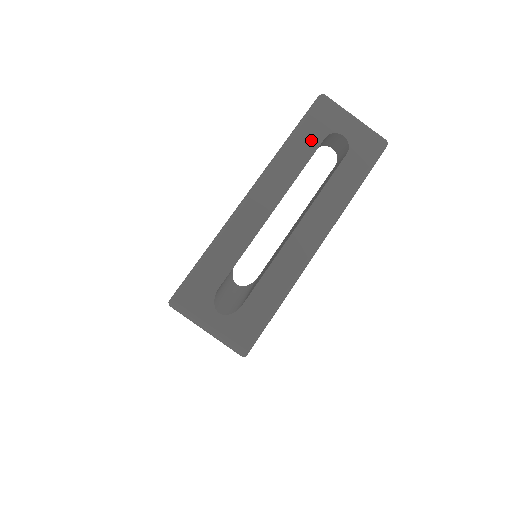
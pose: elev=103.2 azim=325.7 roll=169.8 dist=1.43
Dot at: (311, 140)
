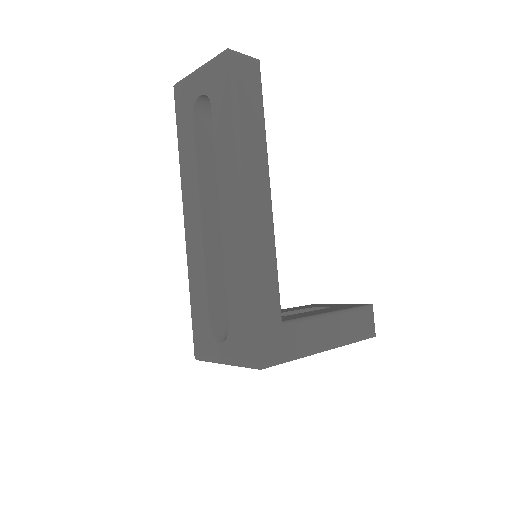
Dot at: (187, 131)
